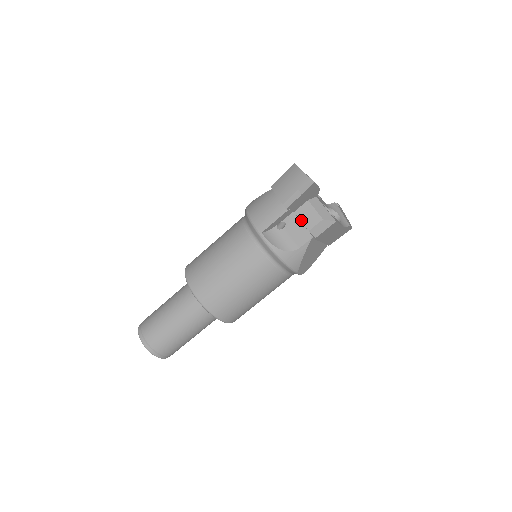
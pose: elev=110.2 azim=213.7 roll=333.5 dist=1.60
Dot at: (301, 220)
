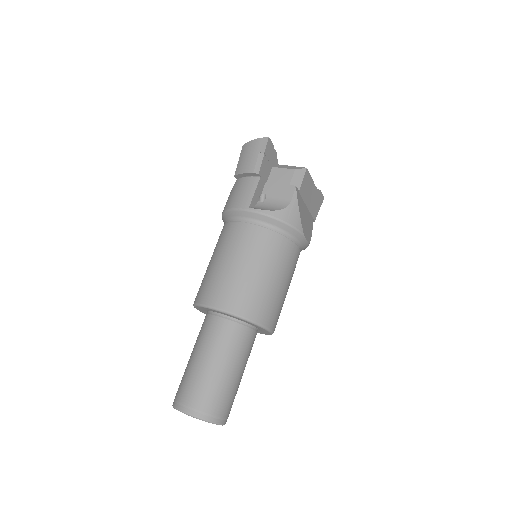
Dot at: (277, 183)
